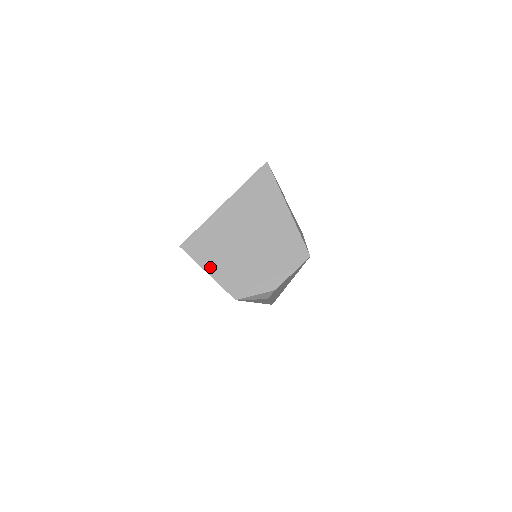
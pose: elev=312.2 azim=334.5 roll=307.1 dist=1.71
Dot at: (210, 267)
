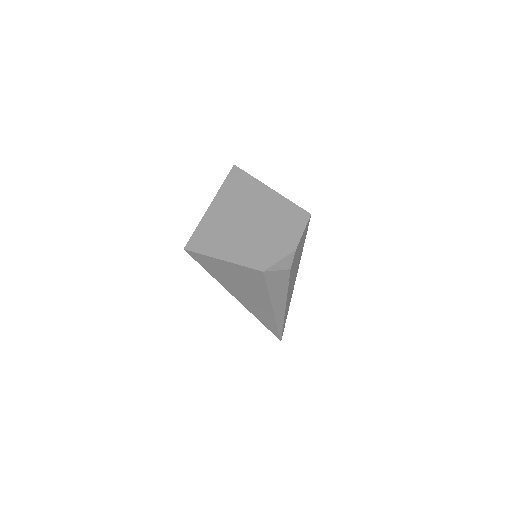
Dot at: (223, 254)
